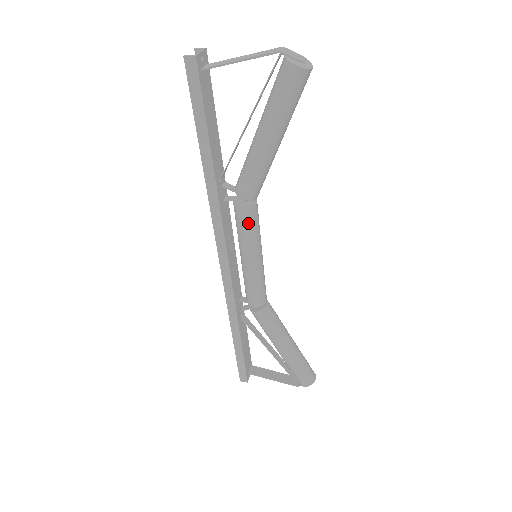
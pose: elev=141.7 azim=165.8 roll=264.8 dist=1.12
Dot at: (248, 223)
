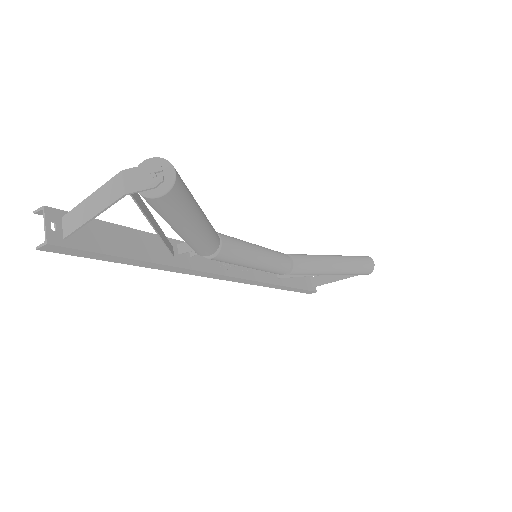
Dot at: (229, 258)
